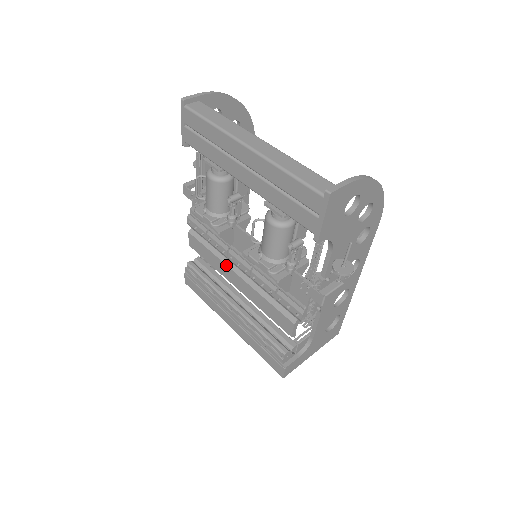
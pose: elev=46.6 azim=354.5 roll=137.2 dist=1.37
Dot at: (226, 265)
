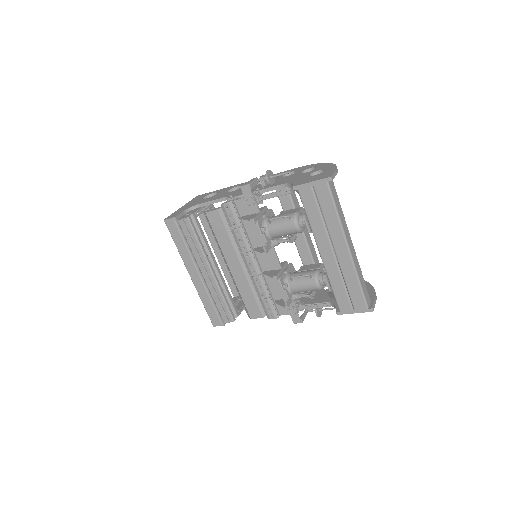
Dot at: (237, 255)
